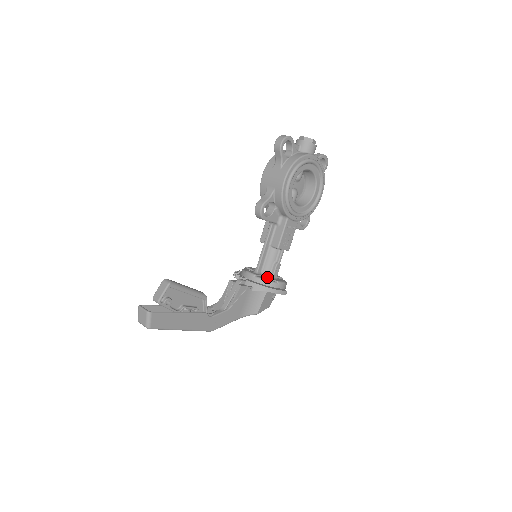
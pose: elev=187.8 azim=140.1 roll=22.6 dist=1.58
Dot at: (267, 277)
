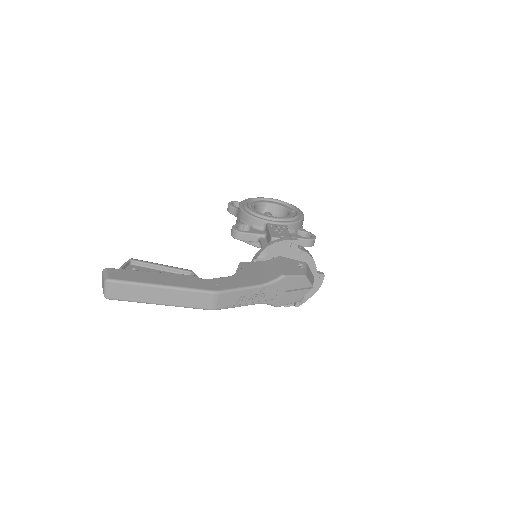
Dot at: occluded
